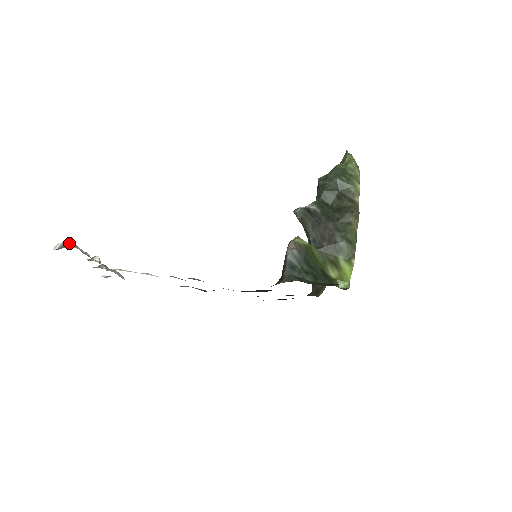
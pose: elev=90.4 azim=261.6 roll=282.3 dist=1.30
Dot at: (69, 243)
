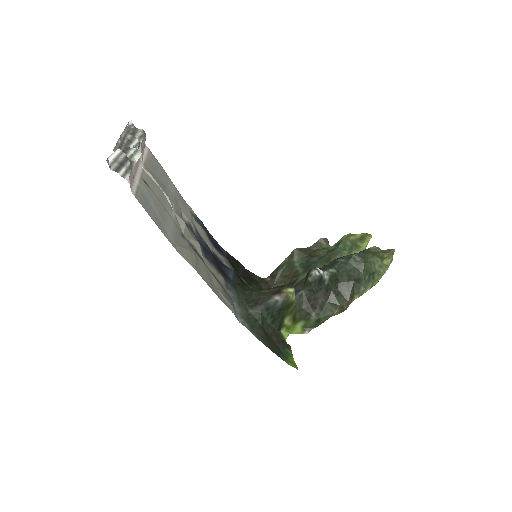
Dot at: (126, 160)
